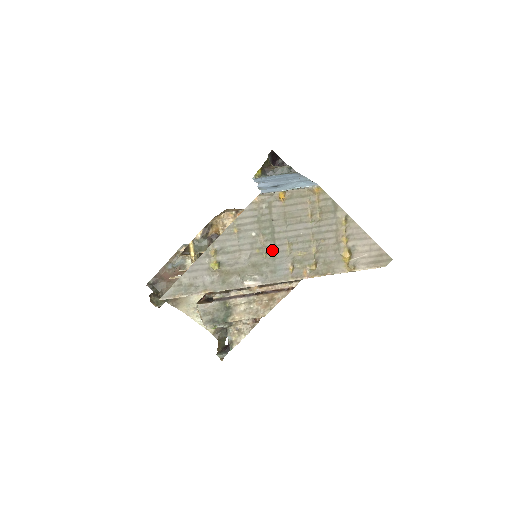
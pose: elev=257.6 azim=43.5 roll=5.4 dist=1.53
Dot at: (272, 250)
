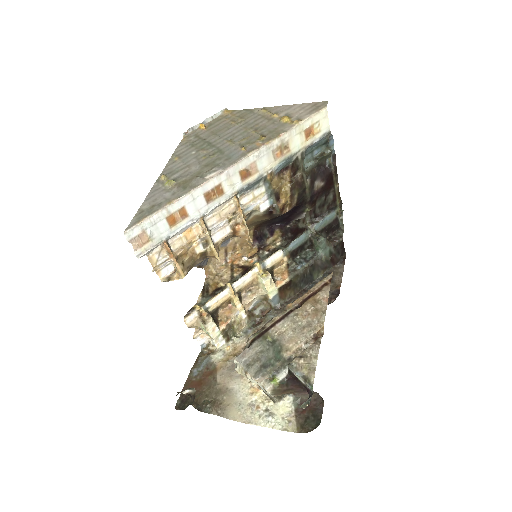
Dot at: (217, 151)
